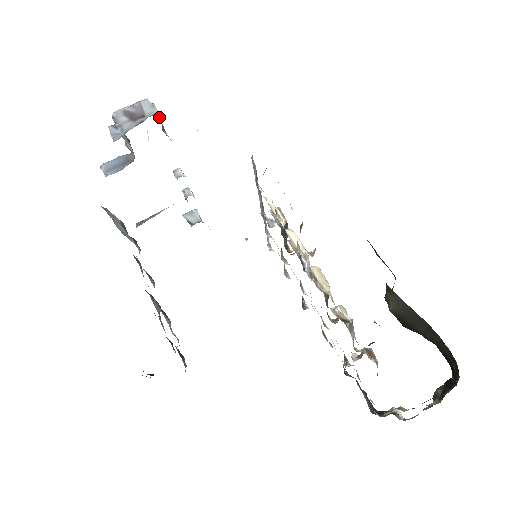
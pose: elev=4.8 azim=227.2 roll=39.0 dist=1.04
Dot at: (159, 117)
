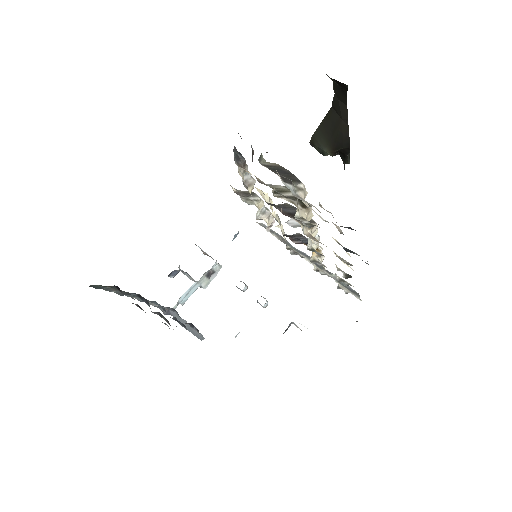
Dot at: (203, 251)
